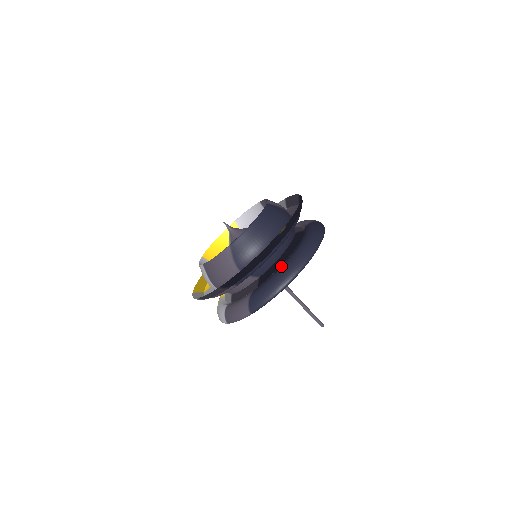
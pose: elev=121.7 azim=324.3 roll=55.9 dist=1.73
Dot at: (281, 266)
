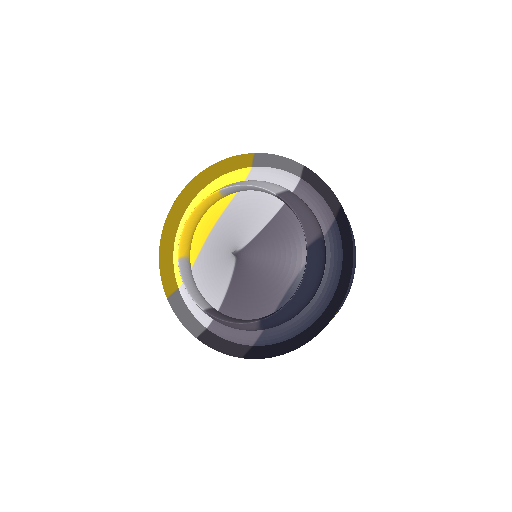
Dot at: occluded
